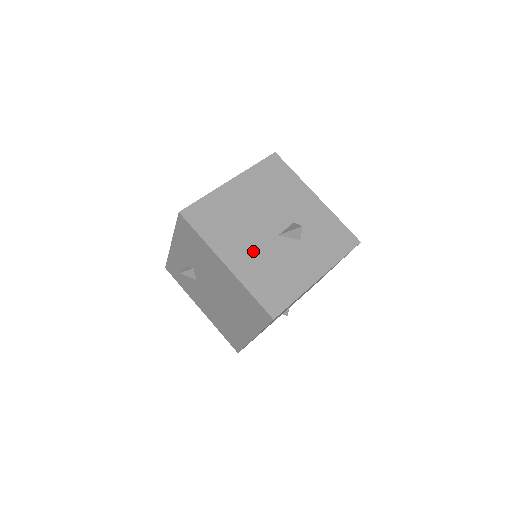
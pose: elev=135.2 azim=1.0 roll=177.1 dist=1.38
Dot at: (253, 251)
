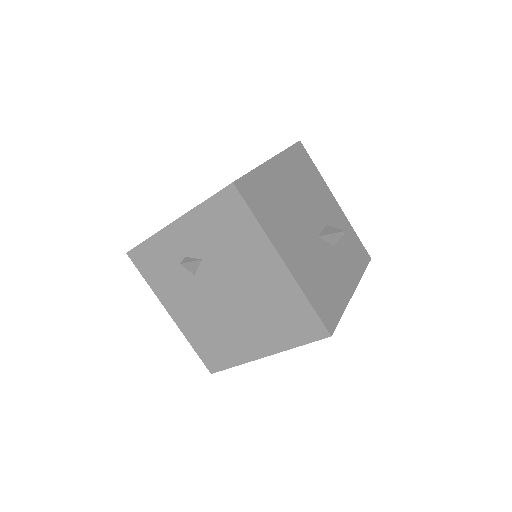
Dot at: (303, 250)
